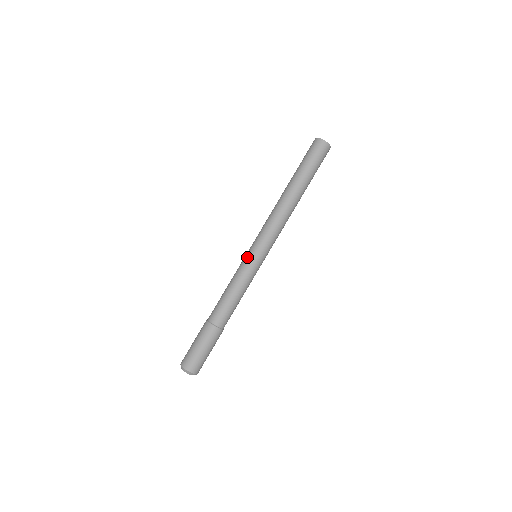
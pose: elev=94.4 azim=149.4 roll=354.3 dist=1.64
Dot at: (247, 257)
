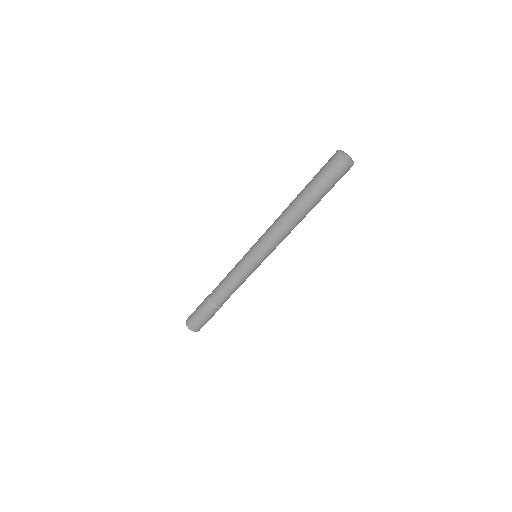
Dot at: (249, 263)
